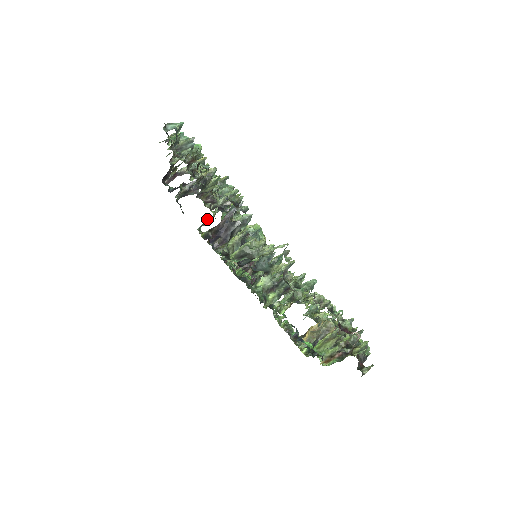
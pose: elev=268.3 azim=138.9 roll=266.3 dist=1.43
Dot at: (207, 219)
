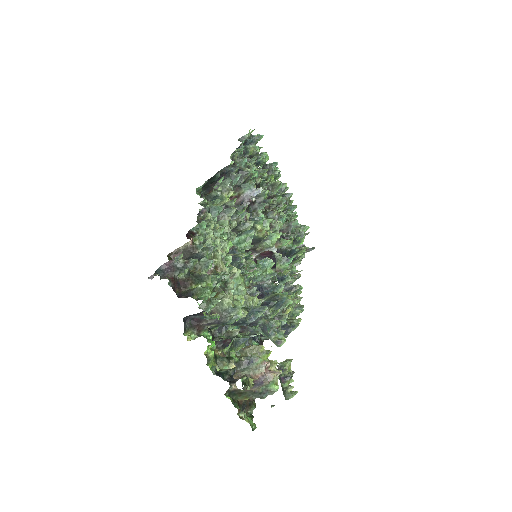
Dot at: occluded
